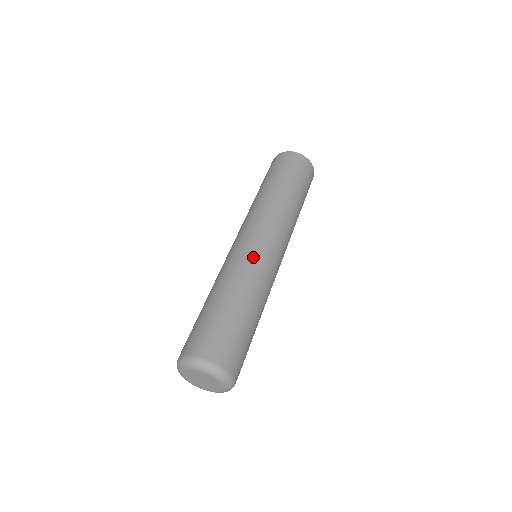
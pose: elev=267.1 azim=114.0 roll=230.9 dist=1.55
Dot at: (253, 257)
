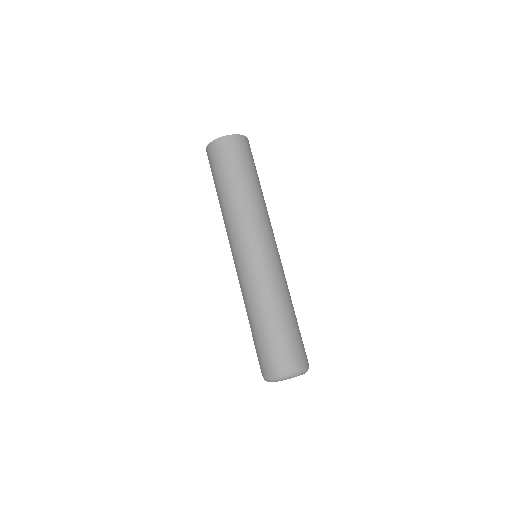
Dot at: (251, 273)
